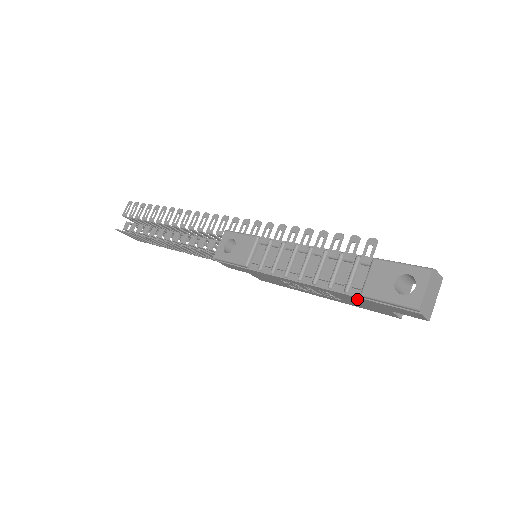
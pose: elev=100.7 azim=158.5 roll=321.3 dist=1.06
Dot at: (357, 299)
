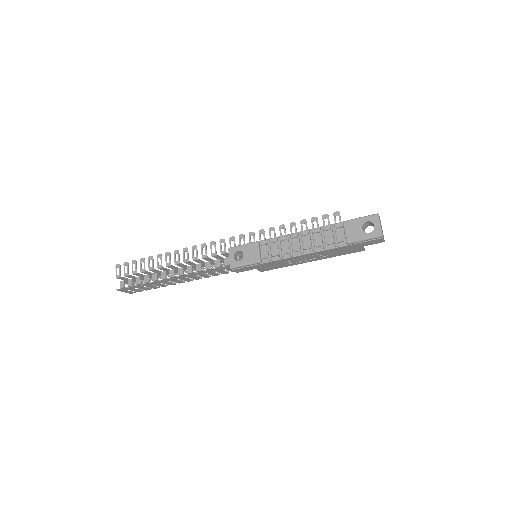
Dot at: (343, 248)
